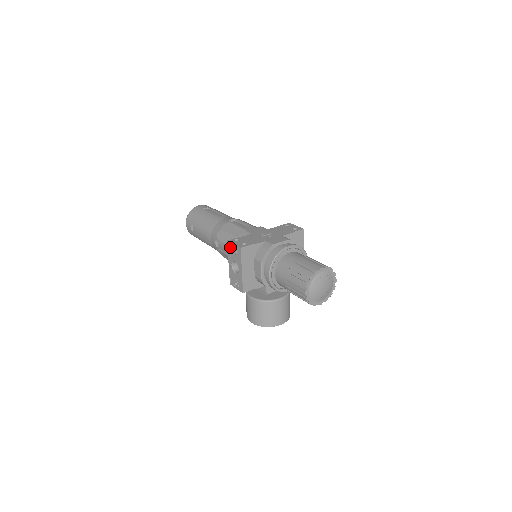
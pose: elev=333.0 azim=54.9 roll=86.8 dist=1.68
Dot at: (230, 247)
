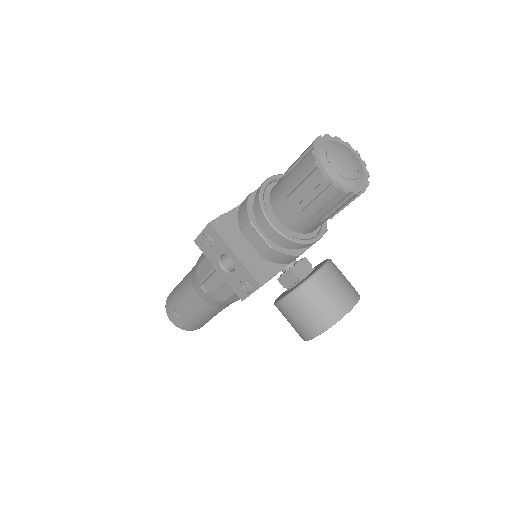
Dot at: (202, 245)
